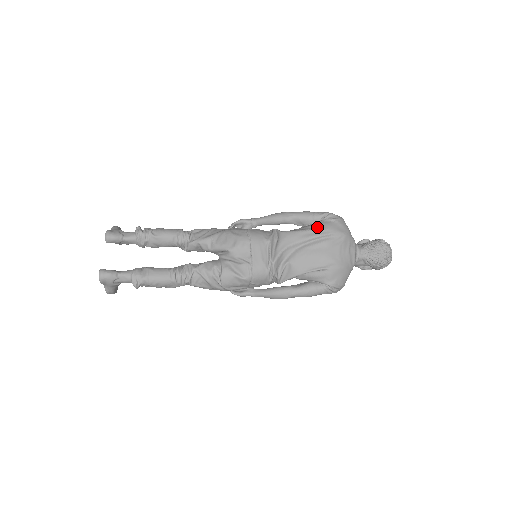
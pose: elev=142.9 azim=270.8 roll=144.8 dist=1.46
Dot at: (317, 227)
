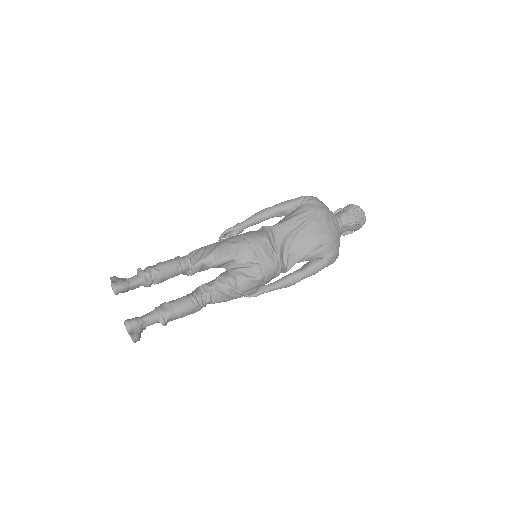
Dot at: (301, 212)
